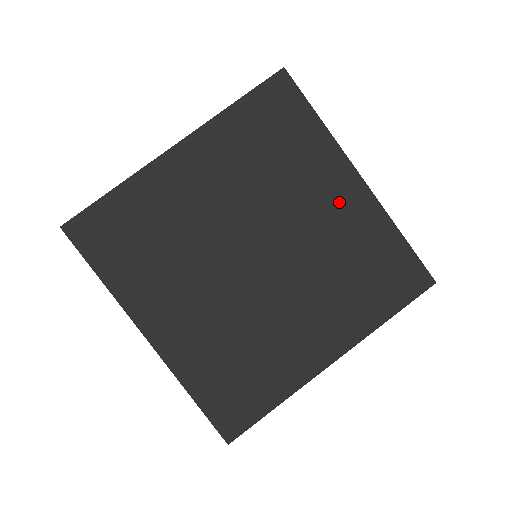
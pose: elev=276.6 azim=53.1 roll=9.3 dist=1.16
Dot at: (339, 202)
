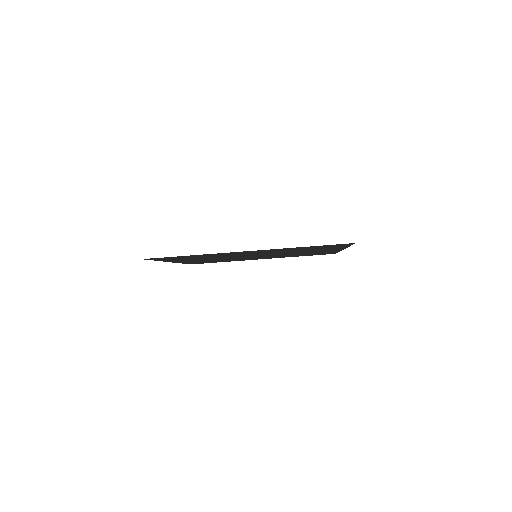
Dot at: (321, 251)
